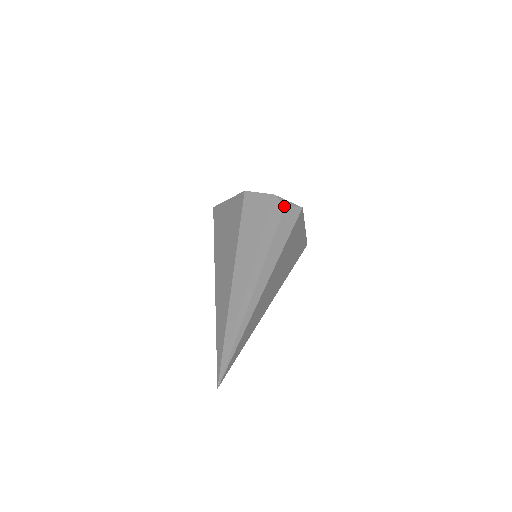
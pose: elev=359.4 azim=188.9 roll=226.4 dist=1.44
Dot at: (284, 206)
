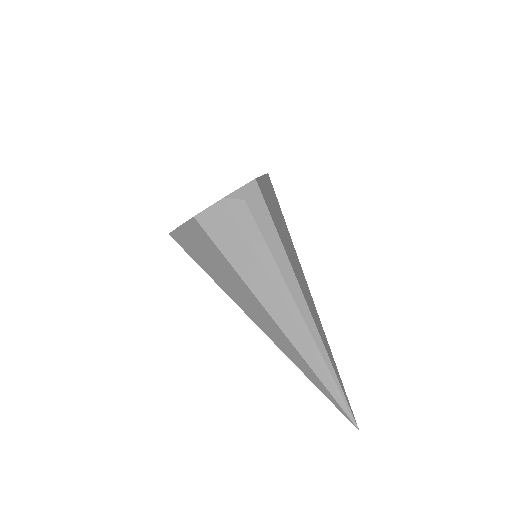
Dot at: (243, 201)
